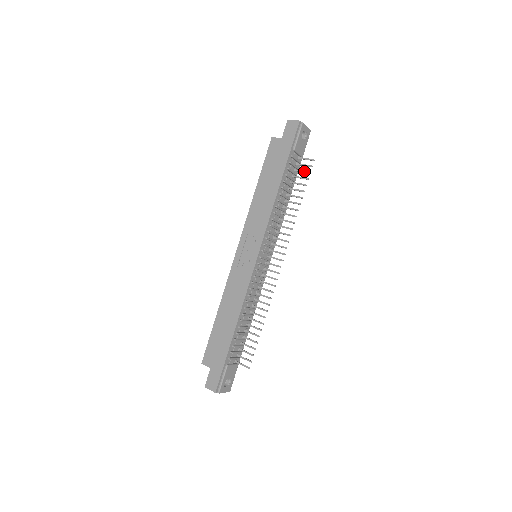
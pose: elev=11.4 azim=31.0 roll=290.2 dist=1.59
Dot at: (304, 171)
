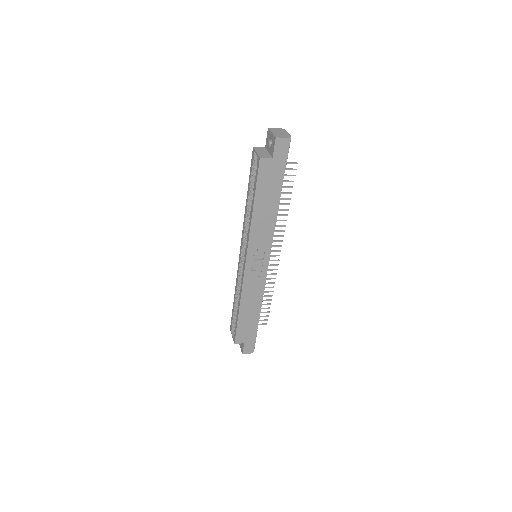
Dot at: (289, 175)
